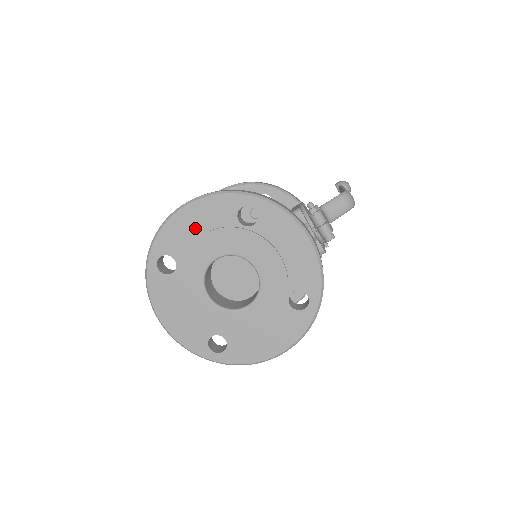
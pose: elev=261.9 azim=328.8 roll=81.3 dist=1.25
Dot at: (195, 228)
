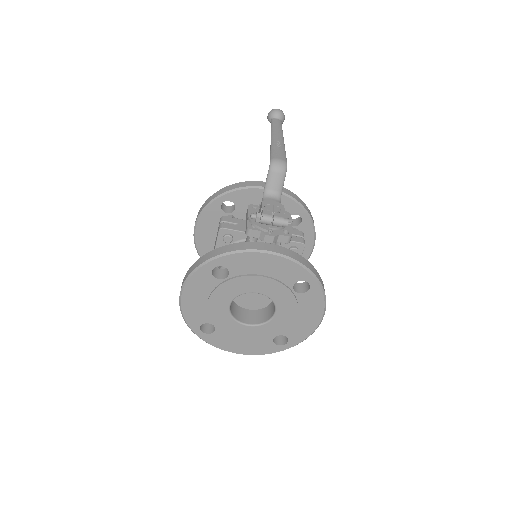
Dot at: (200, 301)
